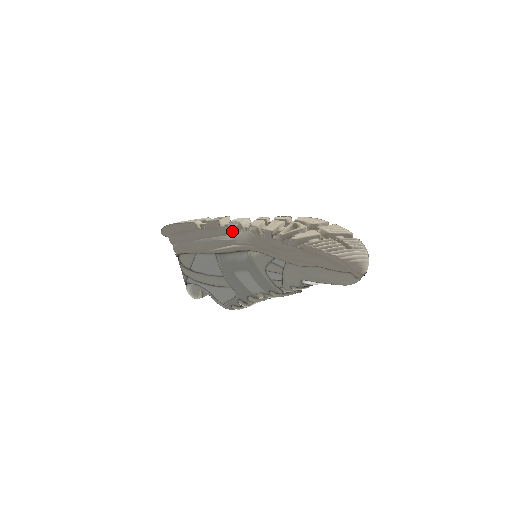
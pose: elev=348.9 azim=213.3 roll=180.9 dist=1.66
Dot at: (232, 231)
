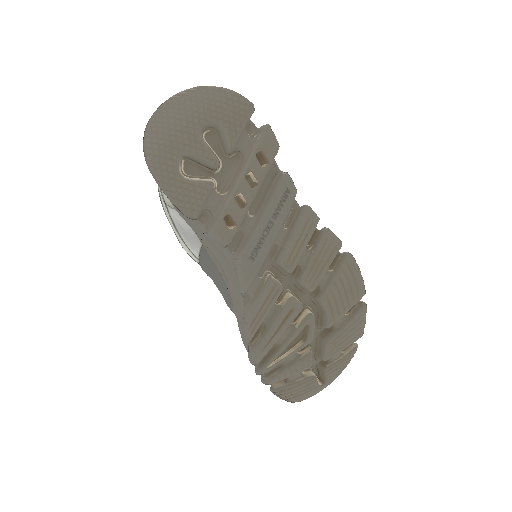
Dot at: (234, 272)
